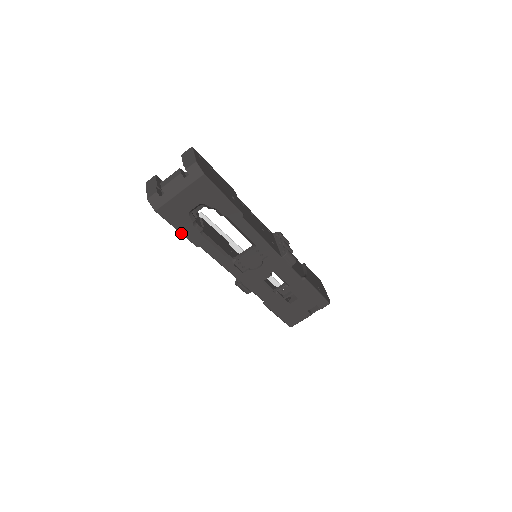
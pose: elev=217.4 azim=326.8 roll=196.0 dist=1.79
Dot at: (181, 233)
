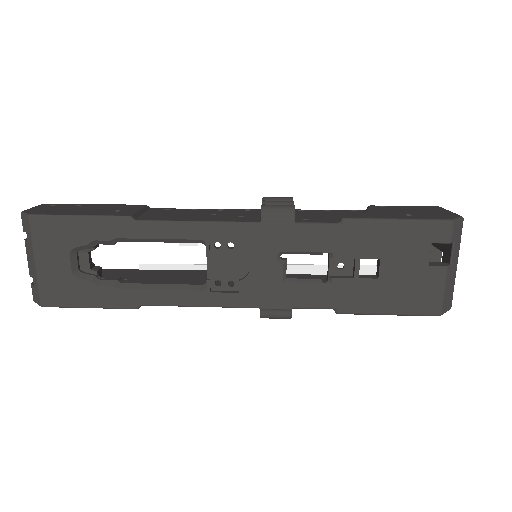
Dot at: occluded
